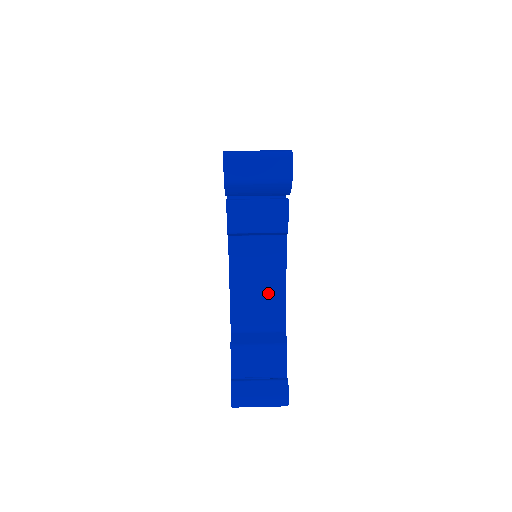
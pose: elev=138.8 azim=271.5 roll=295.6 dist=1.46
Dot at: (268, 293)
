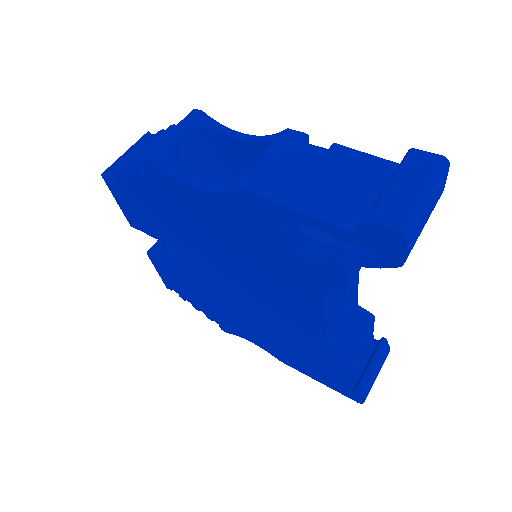
Dot at: (348, 295)
